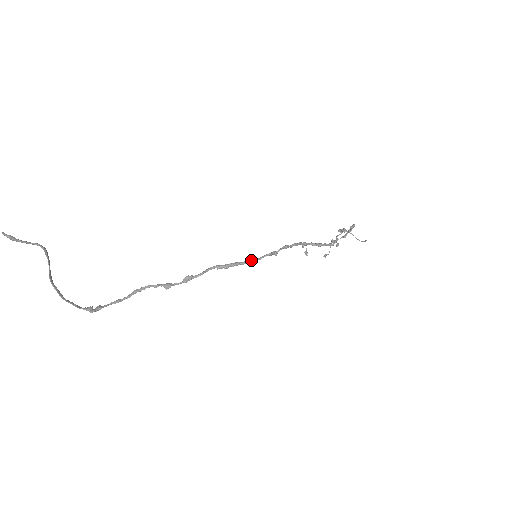
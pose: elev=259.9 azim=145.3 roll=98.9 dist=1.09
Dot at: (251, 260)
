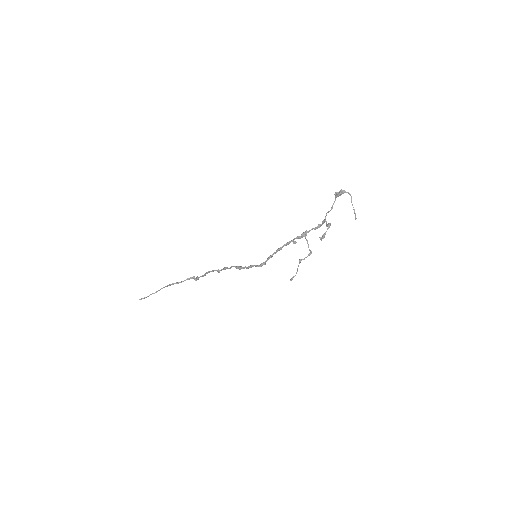
Dot at: occluded
